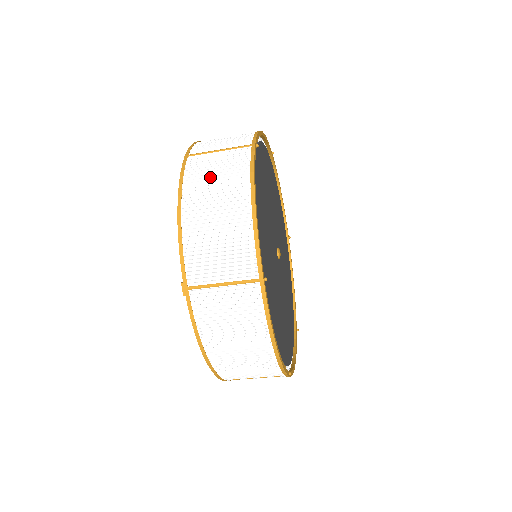
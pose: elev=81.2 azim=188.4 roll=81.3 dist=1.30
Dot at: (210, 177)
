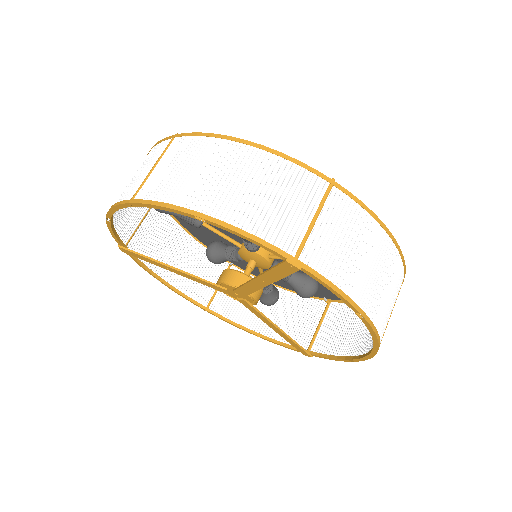
Dot at: (184, 175)
